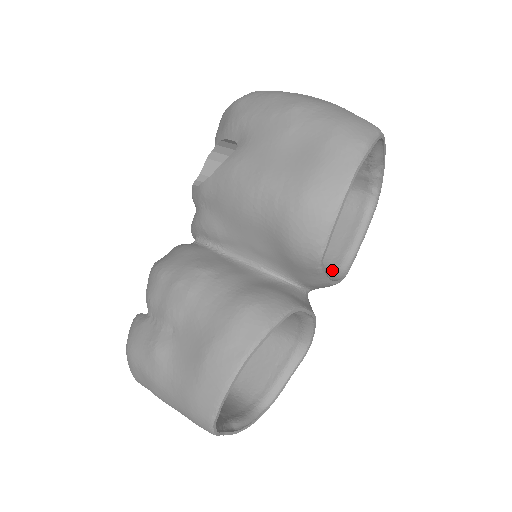
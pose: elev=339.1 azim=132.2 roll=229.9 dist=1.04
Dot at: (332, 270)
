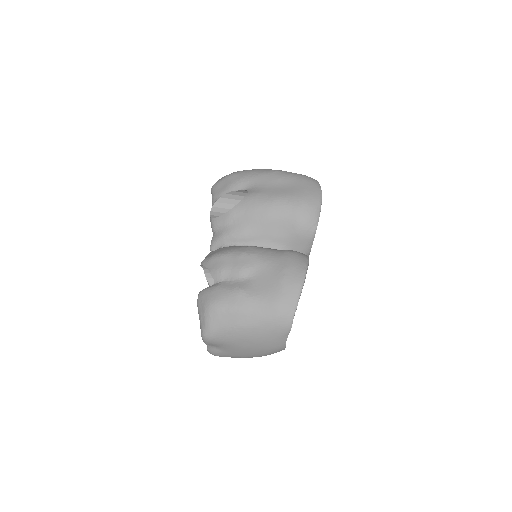
Dot at: occluded
